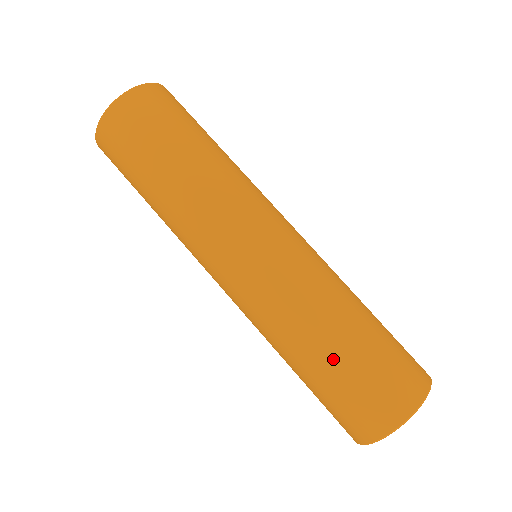
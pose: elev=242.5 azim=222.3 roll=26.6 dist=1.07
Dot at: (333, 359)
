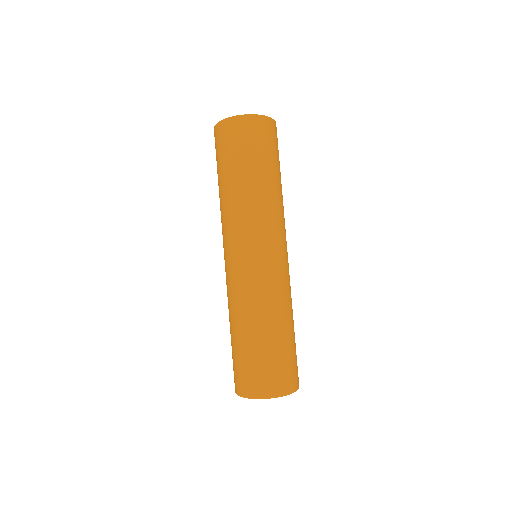
Dot at: (237, 341)
